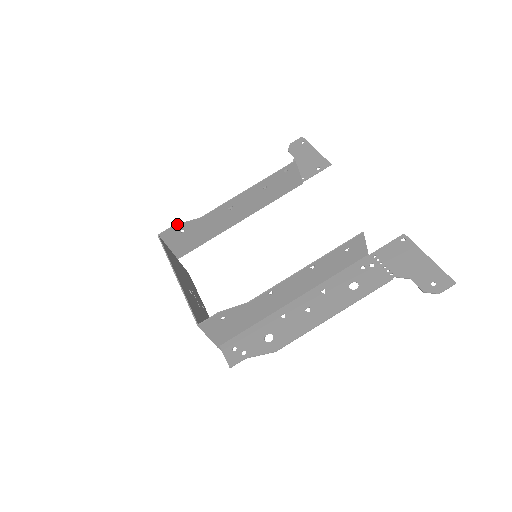
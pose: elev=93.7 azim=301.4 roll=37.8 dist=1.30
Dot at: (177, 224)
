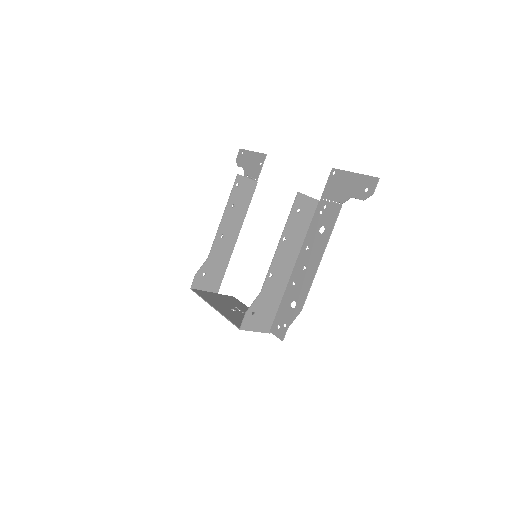
Dot at: (196, 273)
